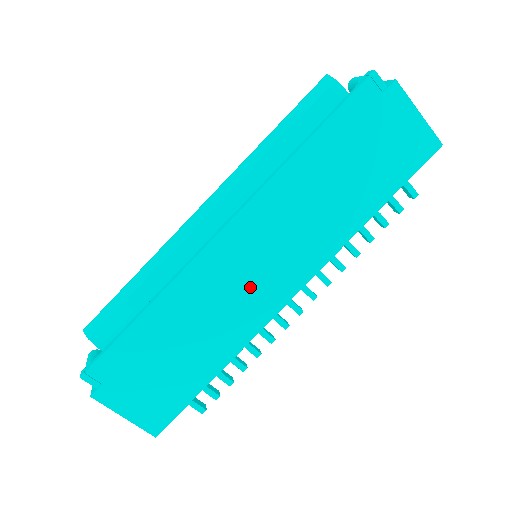
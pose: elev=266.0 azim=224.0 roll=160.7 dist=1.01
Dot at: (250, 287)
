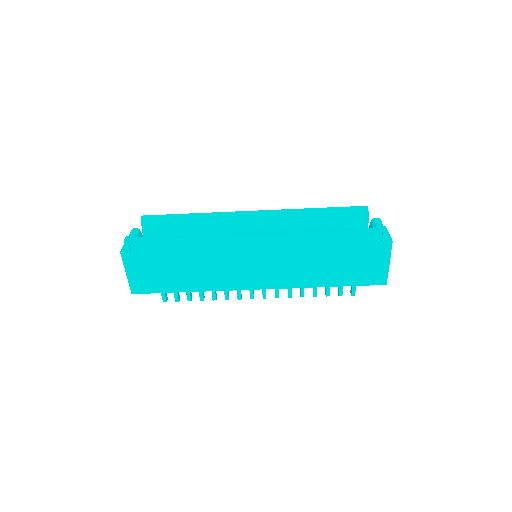
Dot at: (240, 269)
